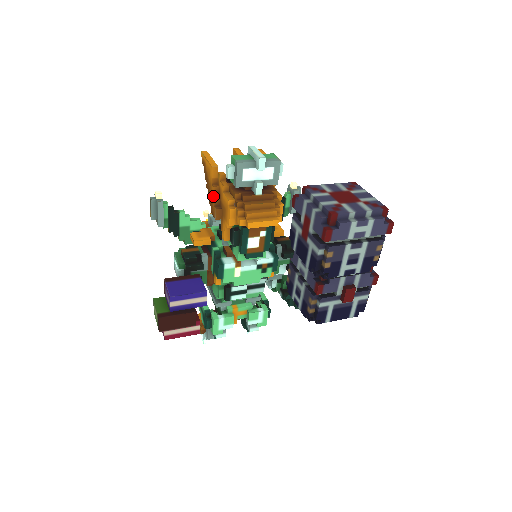
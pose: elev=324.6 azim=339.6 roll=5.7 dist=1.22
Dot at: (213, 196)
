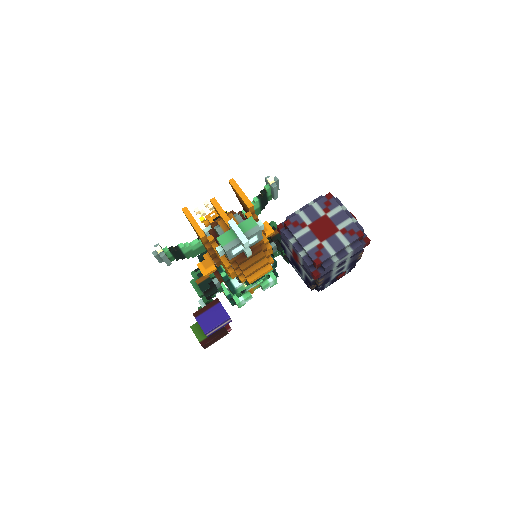
Dot at: occluded
